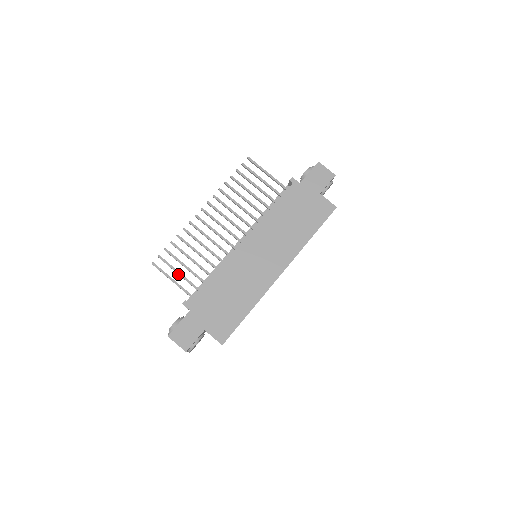
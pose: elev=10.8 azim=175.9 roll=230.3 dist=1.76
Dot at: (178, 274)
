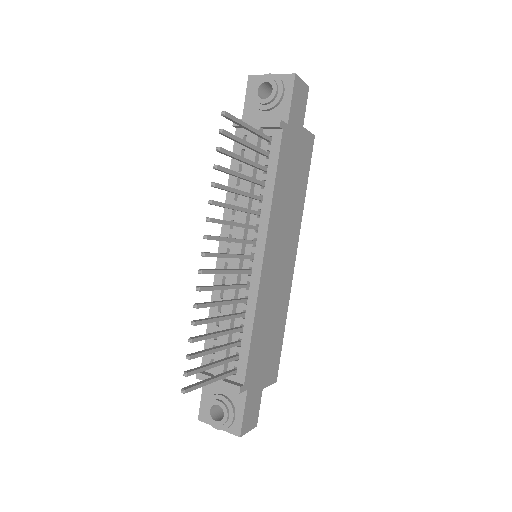
Dot at: (211, 367)
